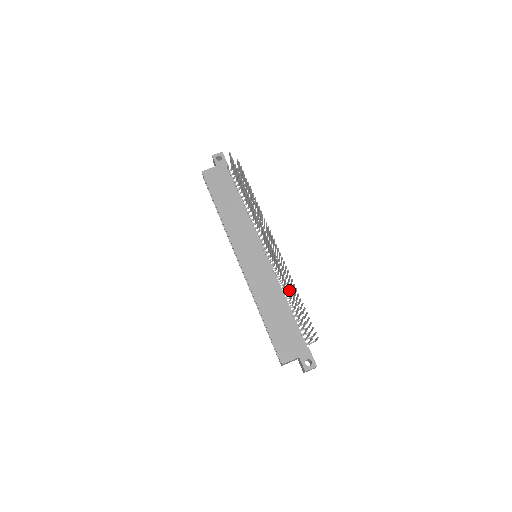
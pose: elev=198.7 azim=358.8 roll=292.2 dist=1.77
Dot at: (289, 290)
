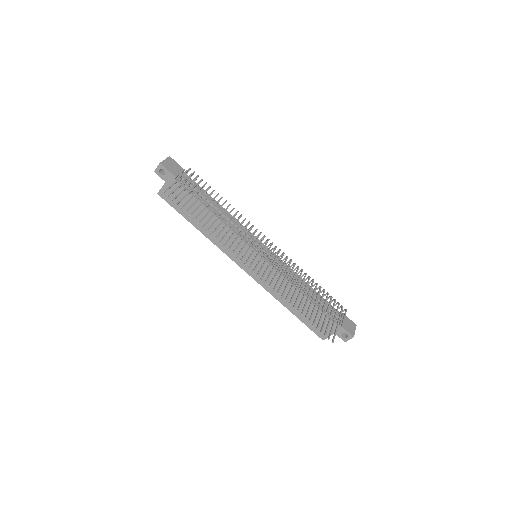
Dot at: (296, 302)
